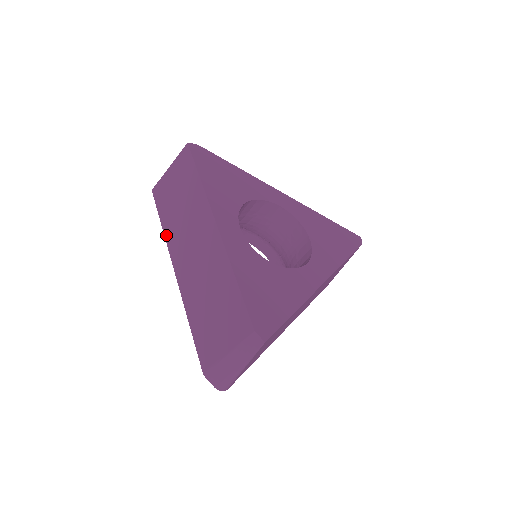
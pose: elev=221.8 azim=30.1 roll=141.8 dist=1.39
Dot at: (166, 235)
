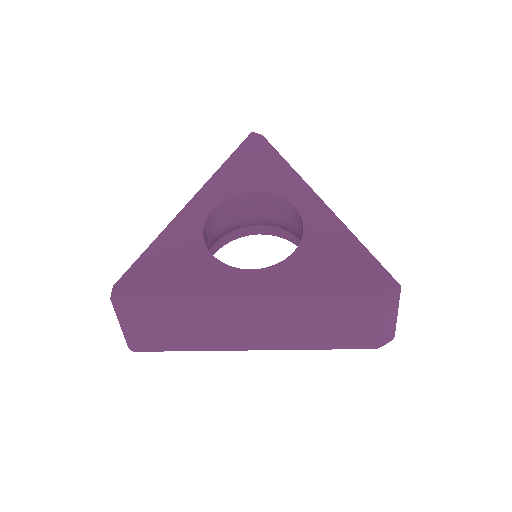
Dot at: occluded
